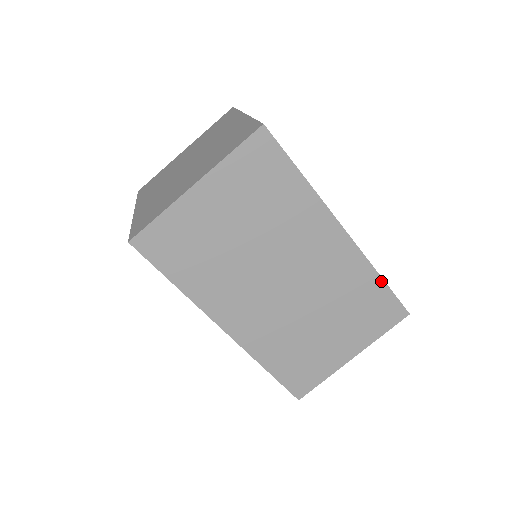
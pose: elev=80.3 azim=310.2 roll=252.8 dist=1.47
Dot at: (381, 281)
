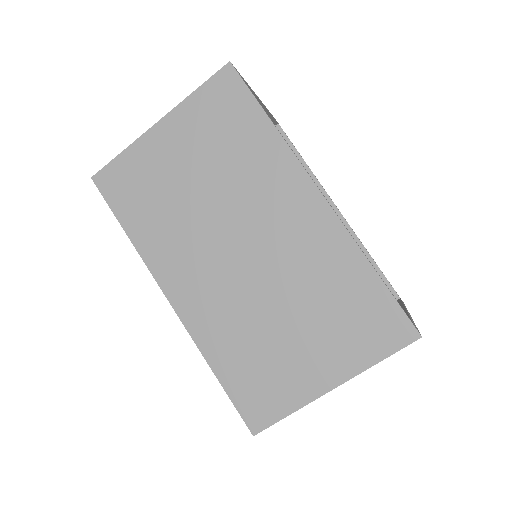
Dot at: (373, 273)
